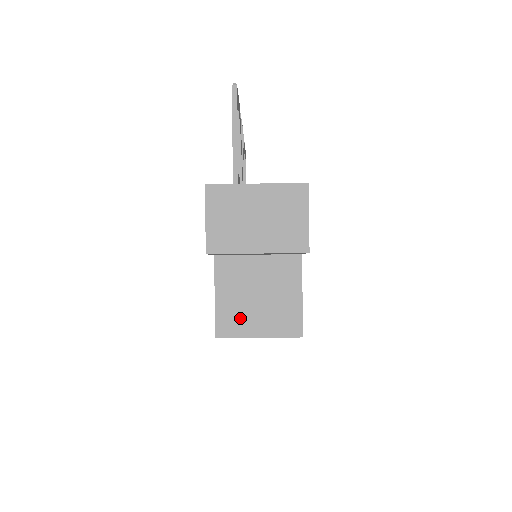
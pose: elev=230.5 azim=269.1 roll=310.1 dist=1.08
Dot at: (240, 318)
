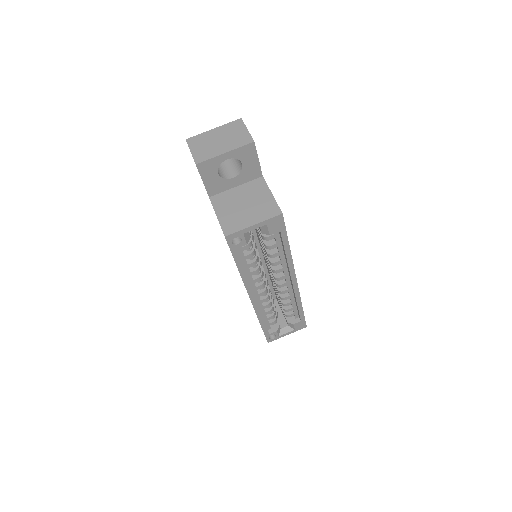
Dot at: (237, 220)
